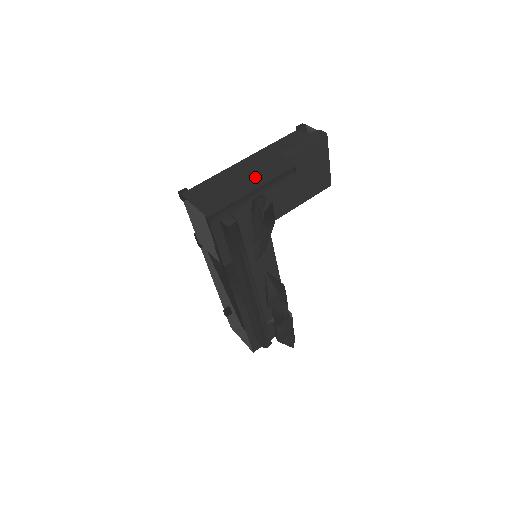
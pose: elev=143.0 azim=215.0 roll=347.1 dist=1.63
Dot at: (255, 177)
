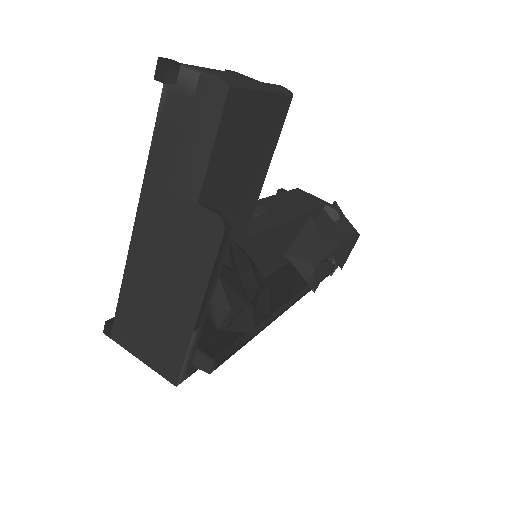
Dot at: (180, 277)
